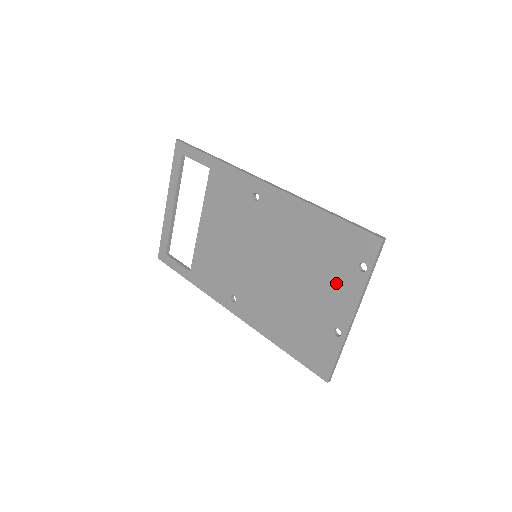
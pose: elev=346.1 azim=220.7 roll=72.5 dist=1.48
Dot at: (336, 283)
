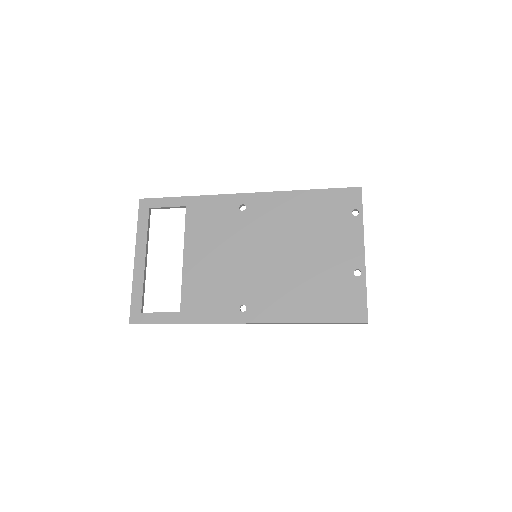
Dot at: (340, 235)
